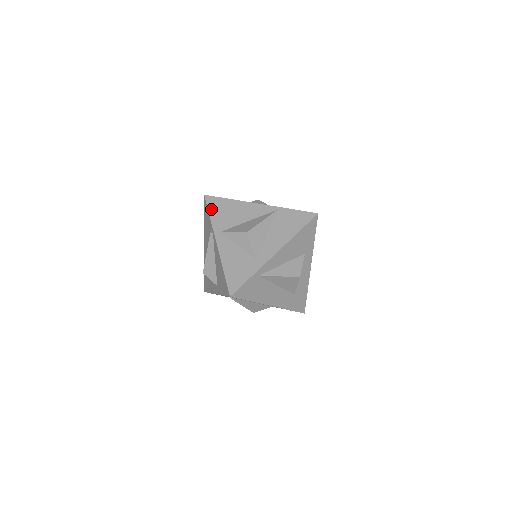
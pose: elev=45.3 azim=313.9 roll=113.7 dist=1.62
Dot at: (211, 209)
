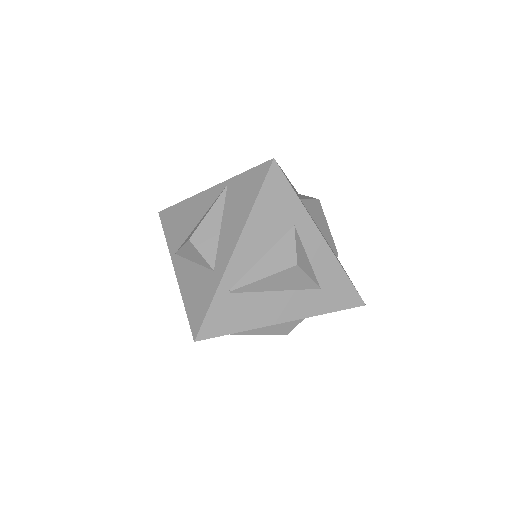
Dot at: (165, 227)
